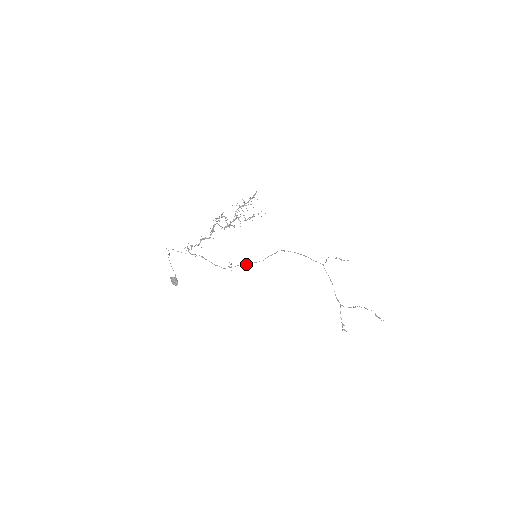
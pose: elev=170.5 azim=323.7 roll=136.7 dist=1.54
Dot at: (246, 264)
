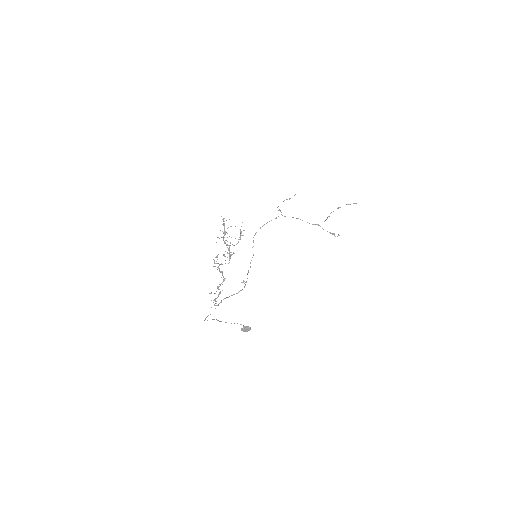
Dot at: (248, 270)
